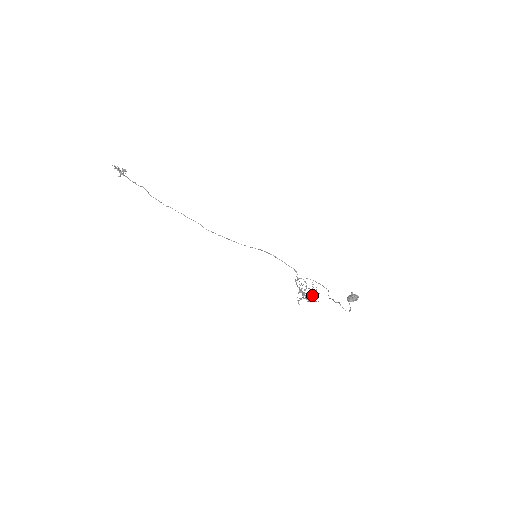
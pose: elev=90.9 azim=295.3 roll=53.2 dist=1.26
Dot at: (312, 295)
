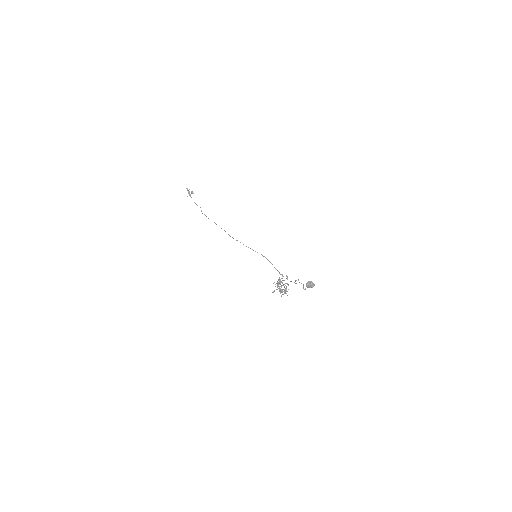
Dot at: (285, 288)
